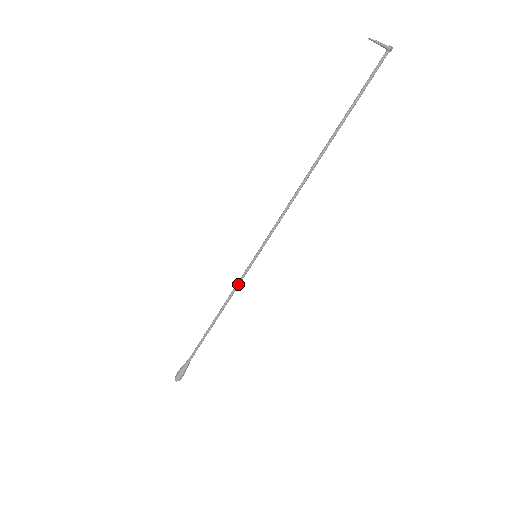
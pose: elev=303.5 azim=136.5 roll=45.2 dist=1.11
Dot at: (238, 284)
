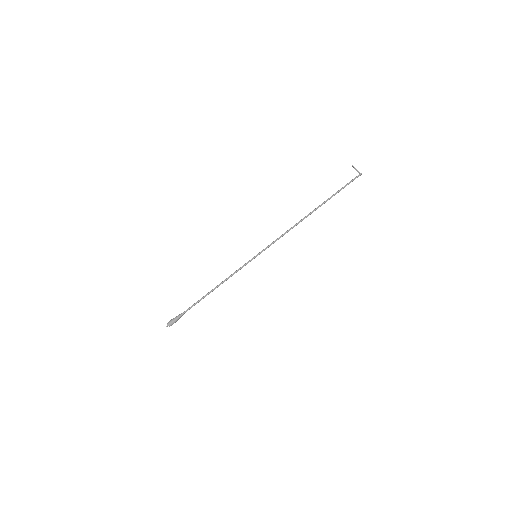
Dot at: occluded
